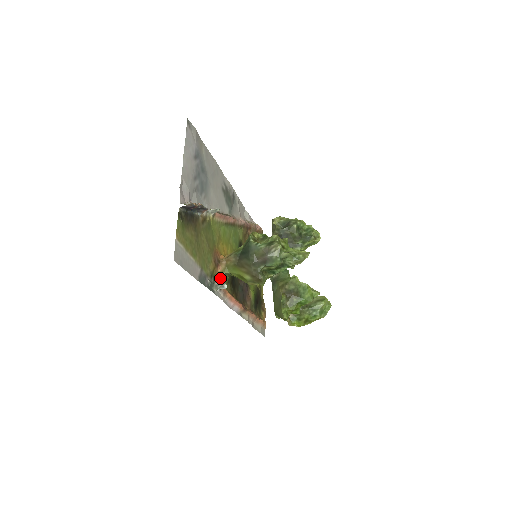
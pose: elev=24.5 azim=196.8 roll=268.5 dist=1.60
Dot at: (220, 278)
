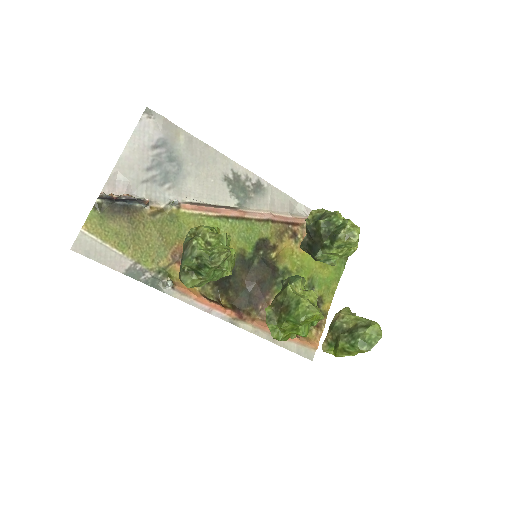
Dot at: occluded
